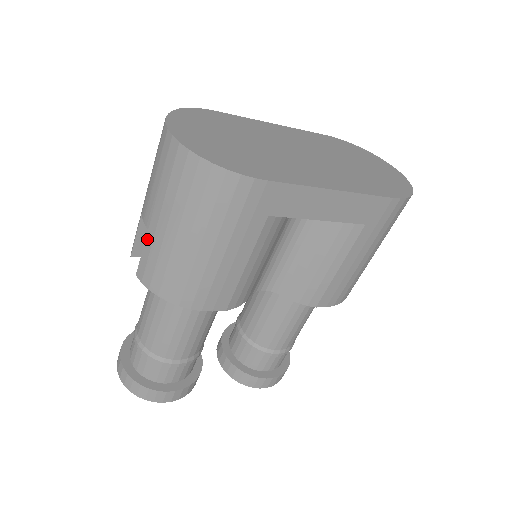
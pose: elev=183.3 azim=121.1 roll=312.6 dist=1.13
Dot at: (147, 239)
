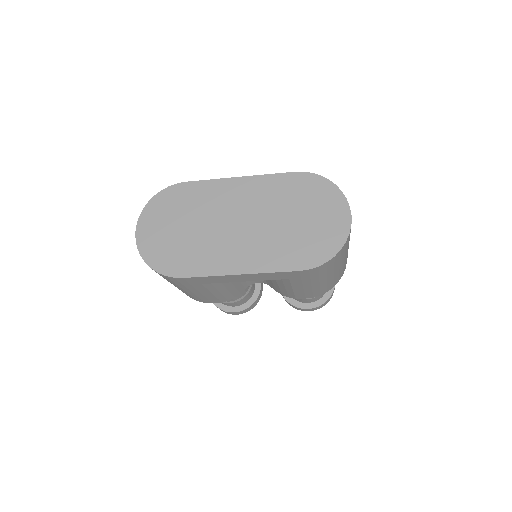
Dot at: occluded
